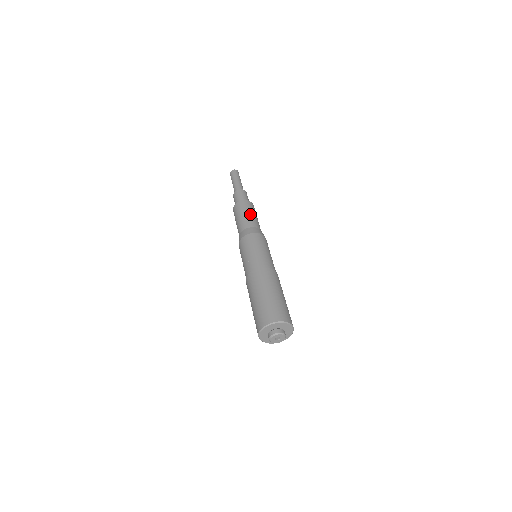
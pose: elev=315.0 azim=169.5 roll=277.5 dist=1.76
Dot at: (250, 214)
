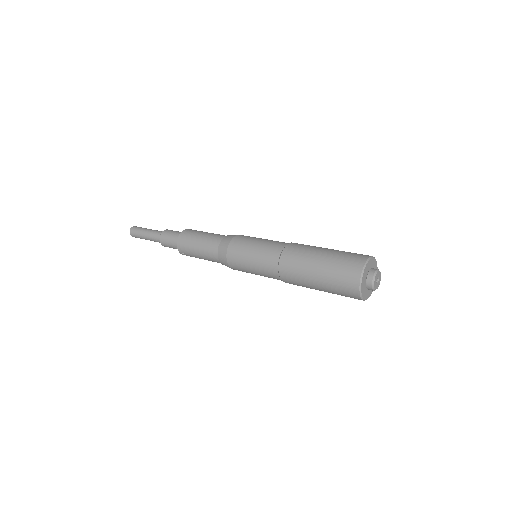
Dot at: (204, 234)
